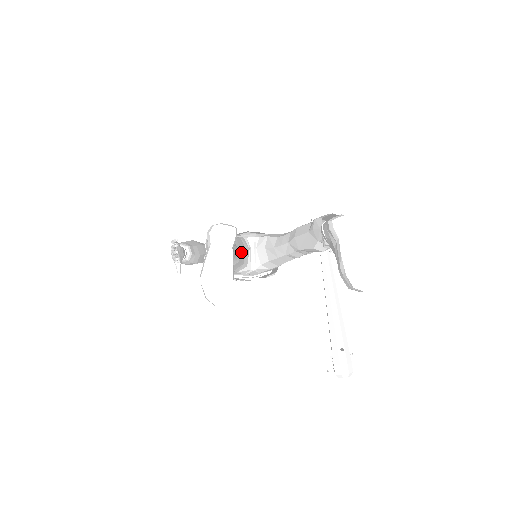
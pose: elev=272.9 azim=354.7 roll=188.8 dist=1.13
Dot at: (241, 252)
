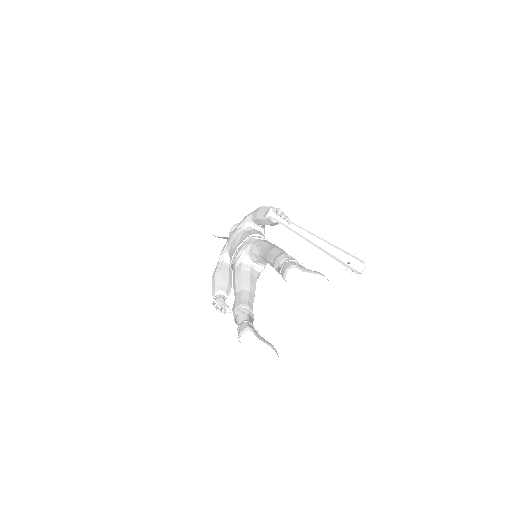
Dot at: (251, 283)
